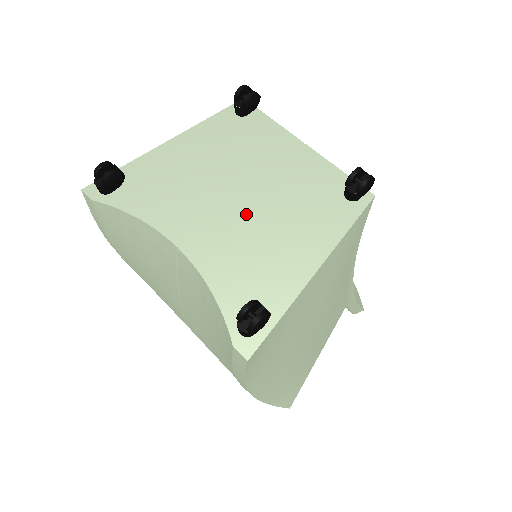
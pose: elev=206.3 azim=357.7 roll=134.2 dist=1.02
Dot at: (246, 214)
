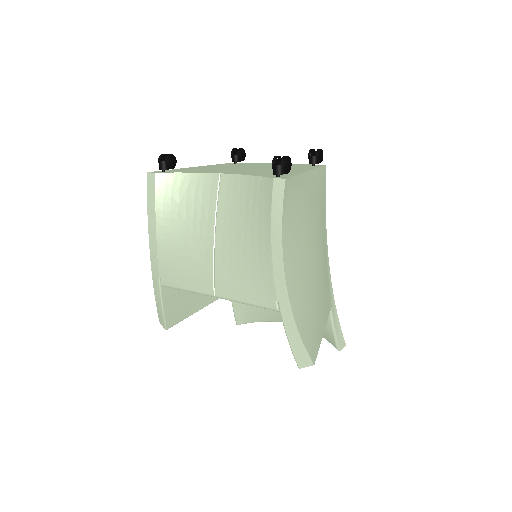
Dot at: (256, 169)
